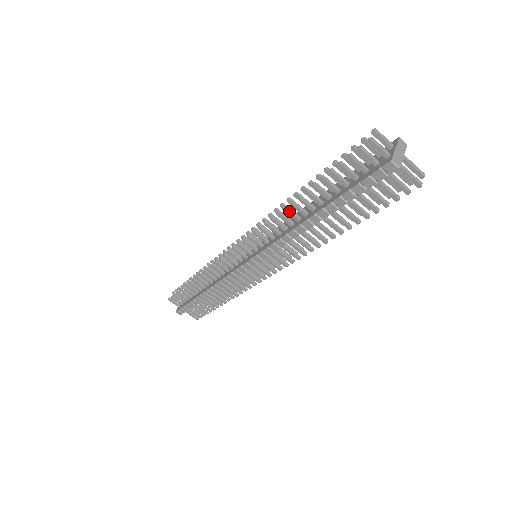
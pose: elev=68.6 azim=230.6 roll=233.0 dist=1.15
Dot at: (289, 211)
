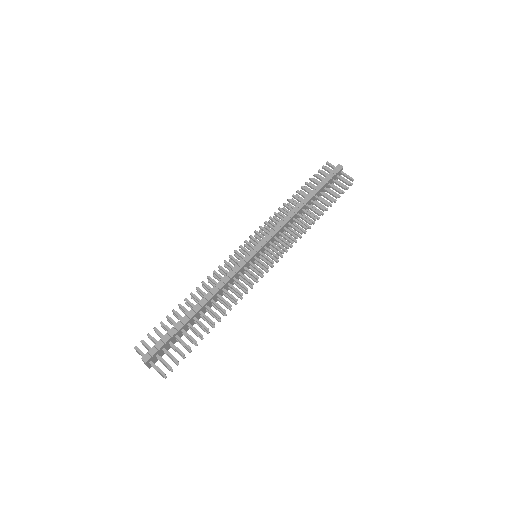
Dot at: (287, 205)
